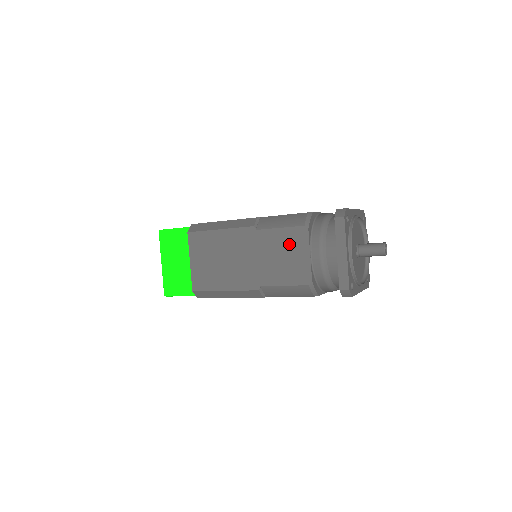
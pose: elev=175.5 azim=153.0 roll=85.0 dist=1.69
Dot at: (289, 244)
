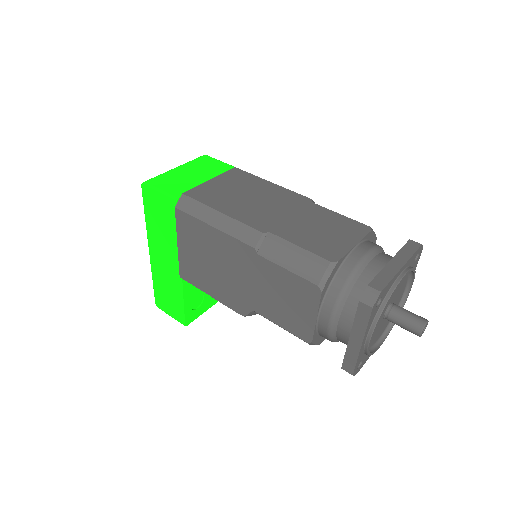
Dot at: (339, 226)
